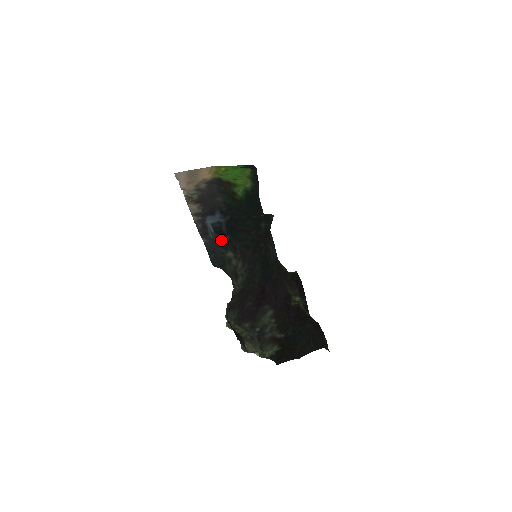
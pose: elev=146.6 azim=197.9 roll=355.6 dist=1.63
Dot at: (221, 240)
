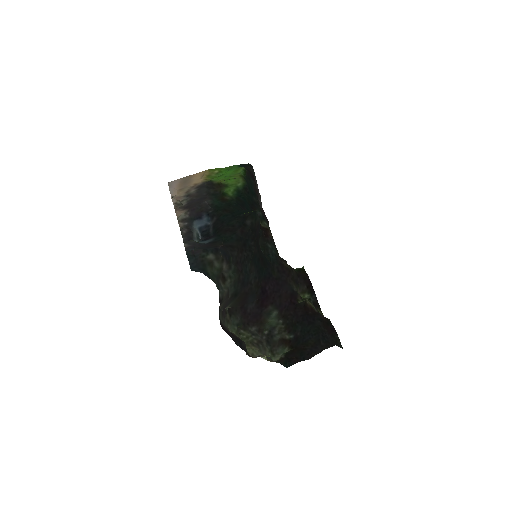
Dot at: (204, 243)
